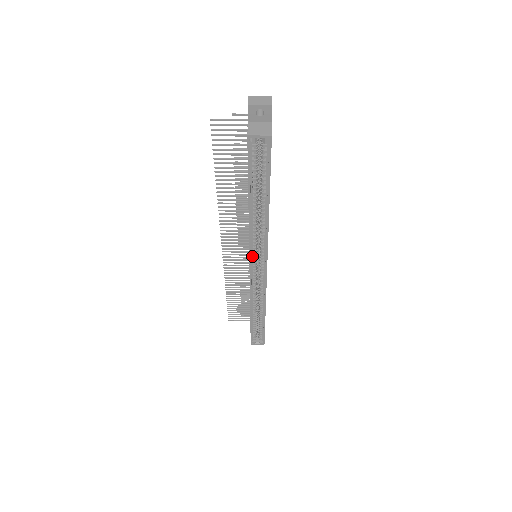
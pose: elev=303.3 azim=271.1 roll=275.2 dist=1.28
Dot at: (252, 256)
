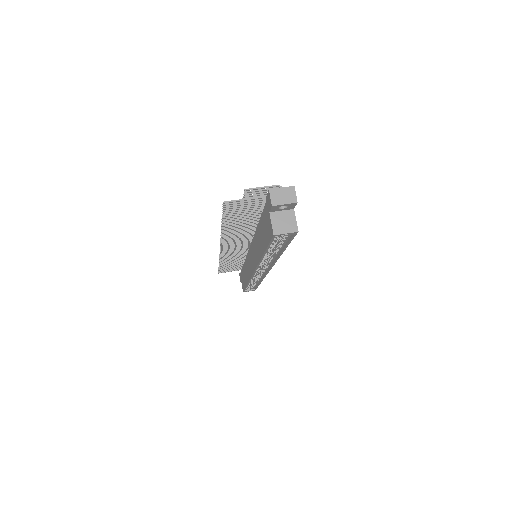
Dot at: occluded
